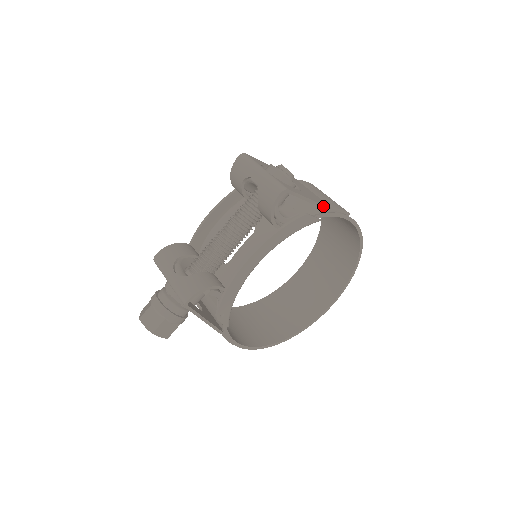
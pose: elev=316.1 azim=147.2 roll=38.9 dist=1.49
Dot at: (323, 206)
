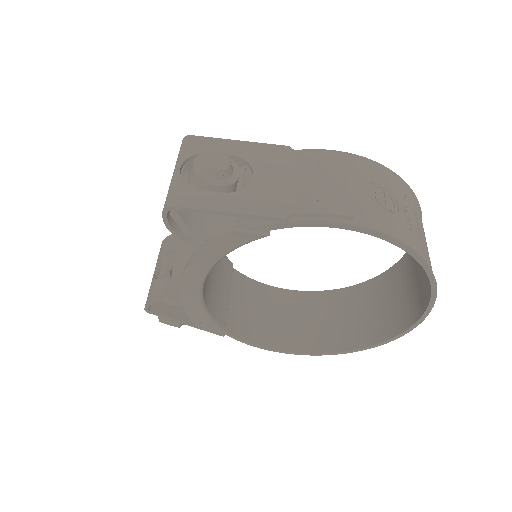
Dot at: (263, 217)
